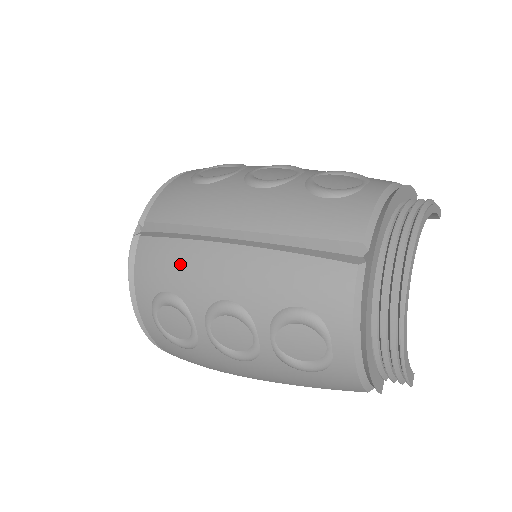
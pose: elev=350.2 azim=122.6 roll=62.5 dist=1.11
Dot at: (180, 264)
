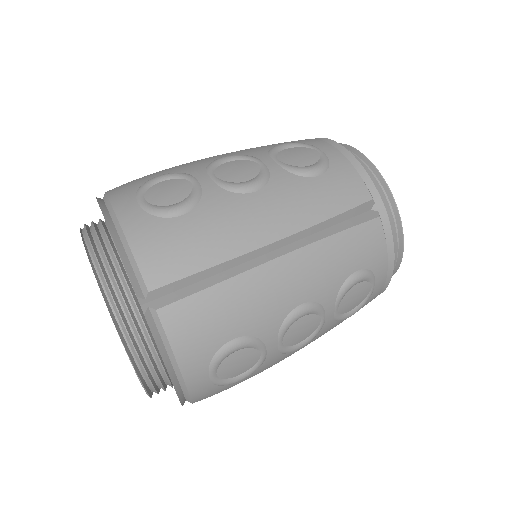
Dot at: (238, 305)
